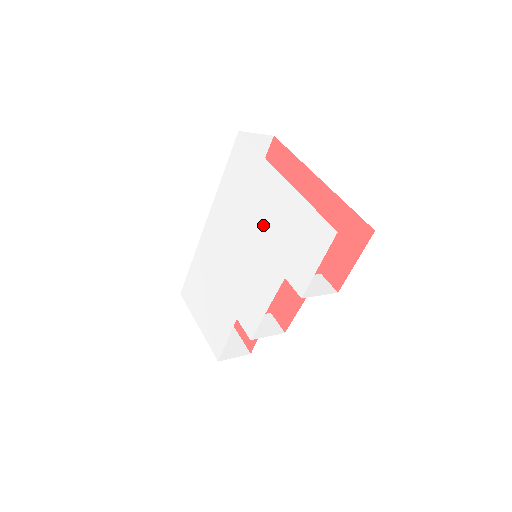
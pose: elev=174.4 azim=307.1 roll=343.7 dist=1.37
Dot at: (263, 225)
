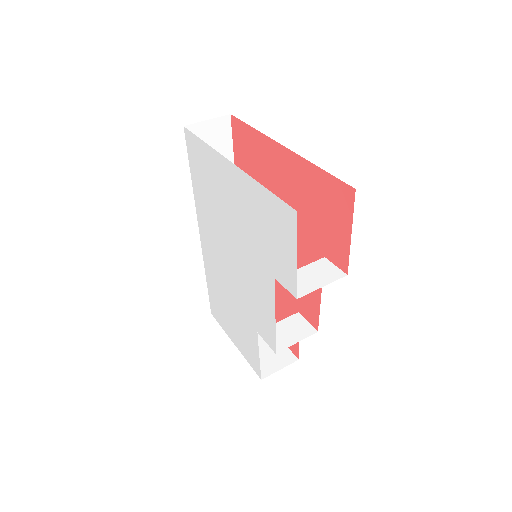
Dot at: (238, 224)
